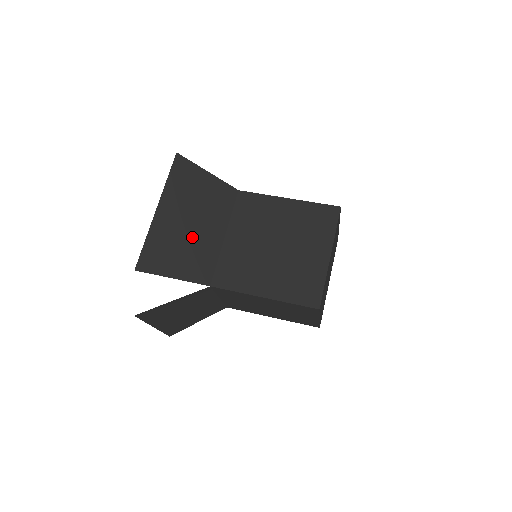
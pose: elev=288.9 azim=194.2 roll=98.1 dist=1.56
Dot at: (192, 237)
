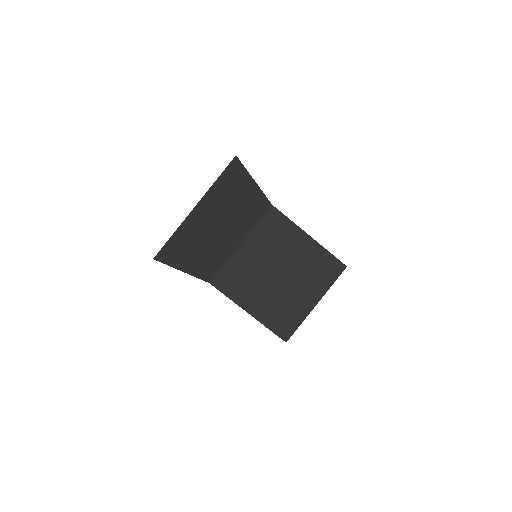
Dot at: (214, 239)
